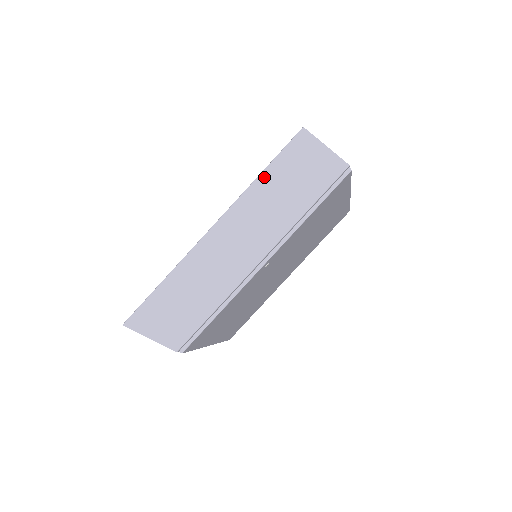
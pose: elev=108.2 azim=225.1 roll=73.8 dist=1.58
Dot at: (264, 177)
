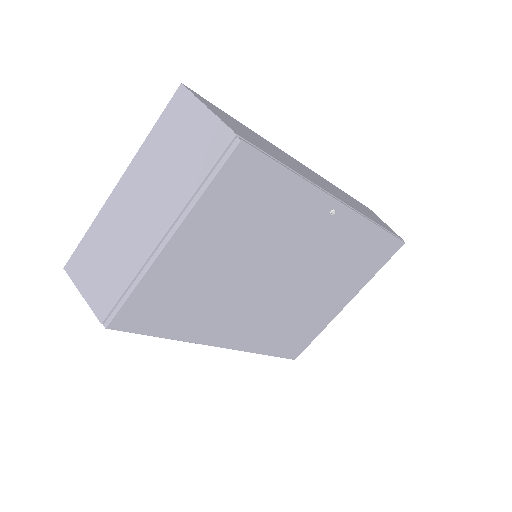
Dot at: (342, 191)
